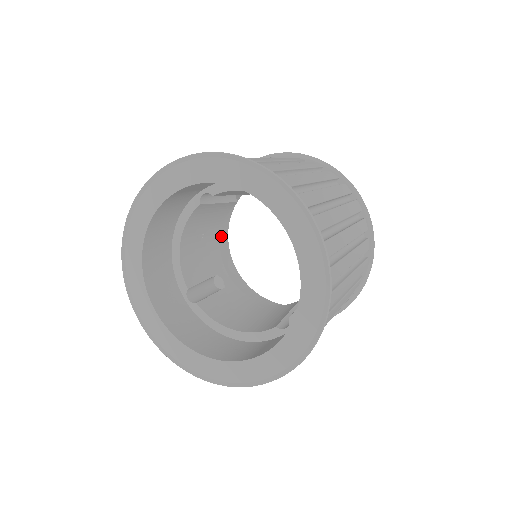
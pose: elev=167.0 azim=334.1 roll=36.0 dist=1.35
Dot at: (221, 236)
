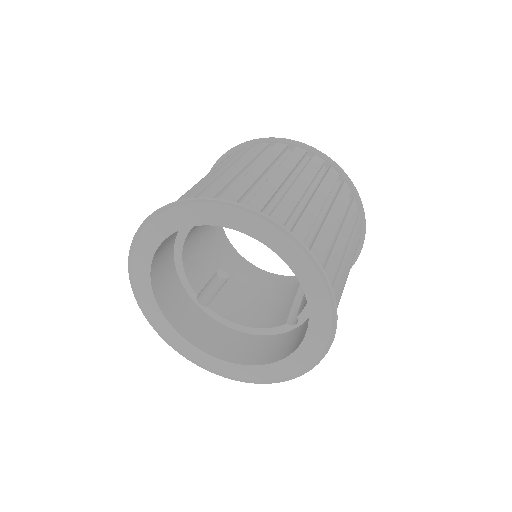
Dot at: occluded
